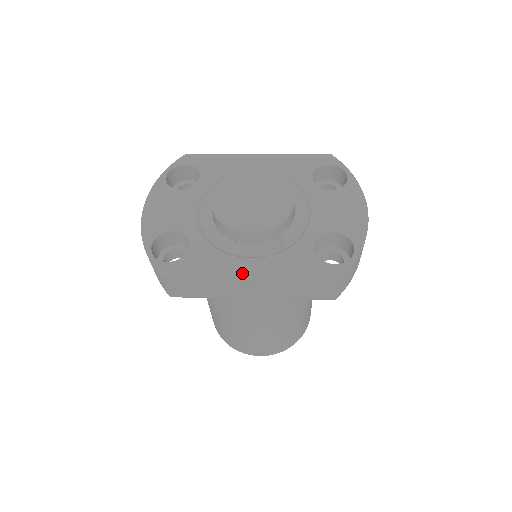
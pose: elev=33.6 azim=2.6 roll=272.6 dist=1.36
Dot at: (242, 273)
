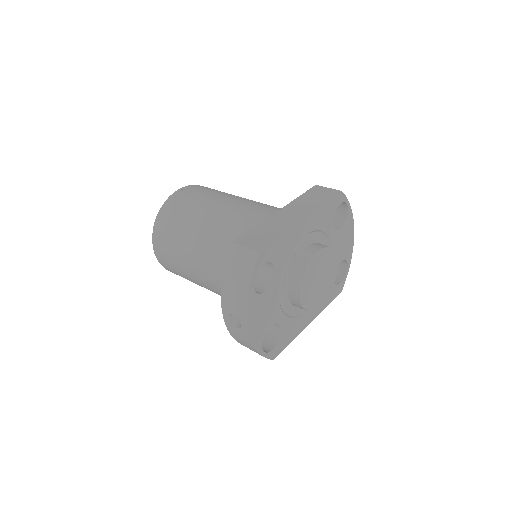
Dot at: (307, 323)
